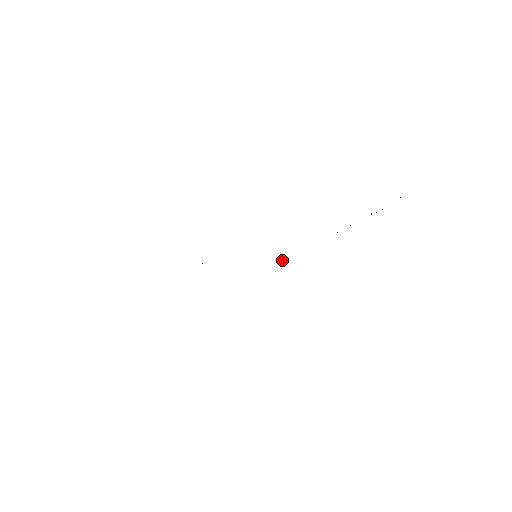
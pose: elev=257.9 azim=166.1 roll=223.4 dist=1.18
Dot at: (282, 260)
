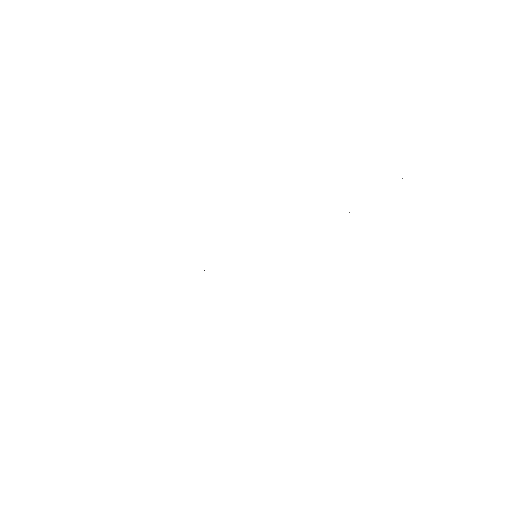
Dot at: occluded
